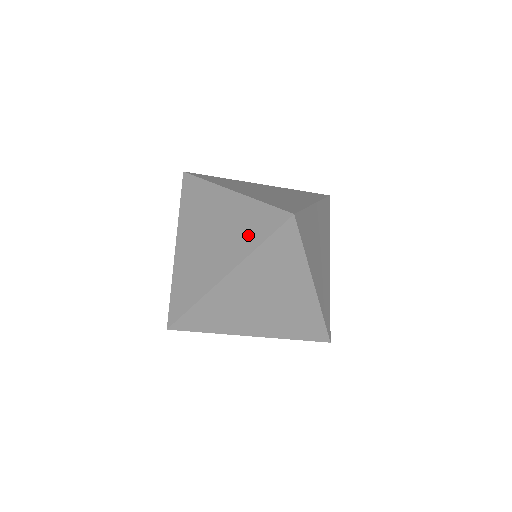
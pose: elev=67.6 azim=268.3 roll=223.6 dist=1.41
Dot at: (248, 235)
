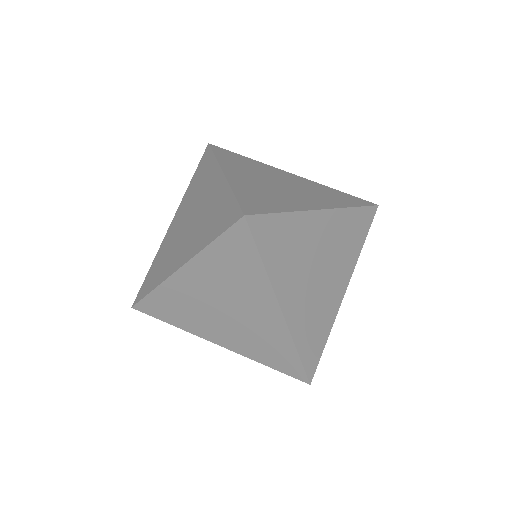
Dot at: occluded
